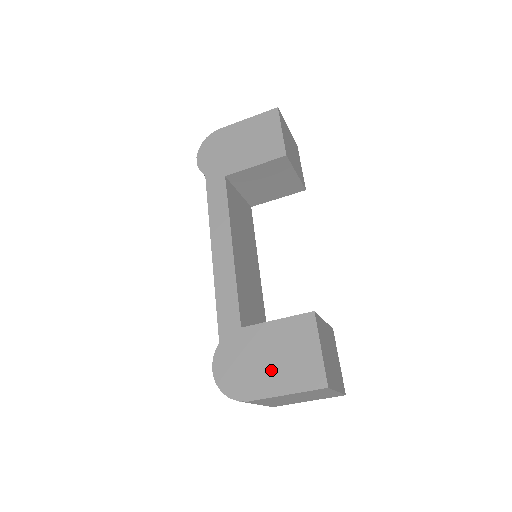
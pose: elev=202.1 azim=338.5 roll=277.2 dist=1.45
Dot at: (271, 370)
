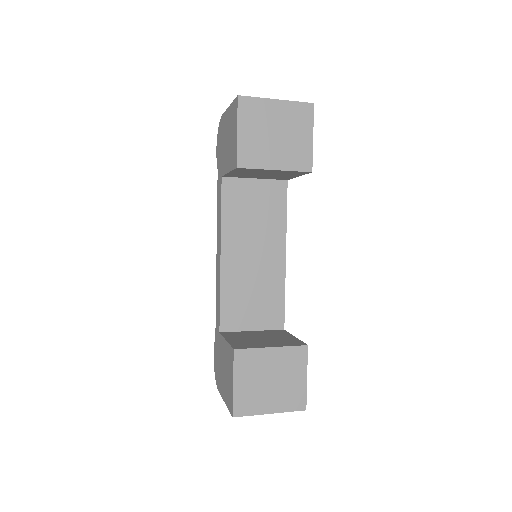
Dot at: (223, 378)
